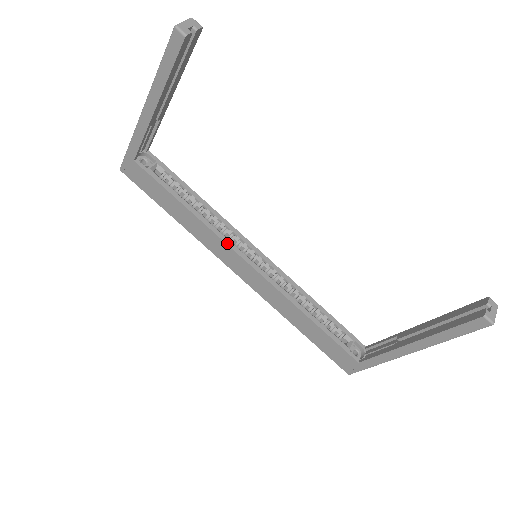
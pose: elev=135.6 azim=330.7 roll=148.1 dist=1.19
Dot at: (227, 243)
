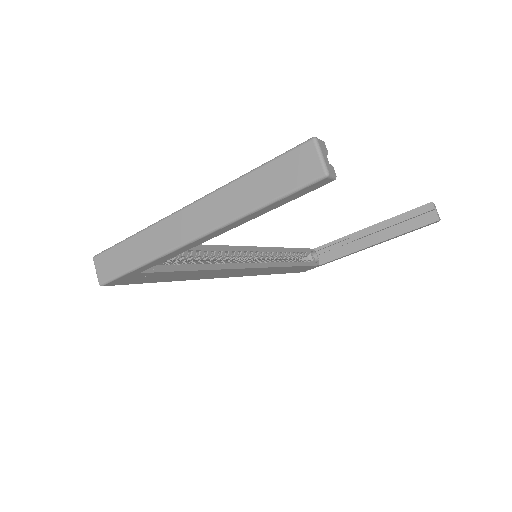
Dot at: (239, 268)
